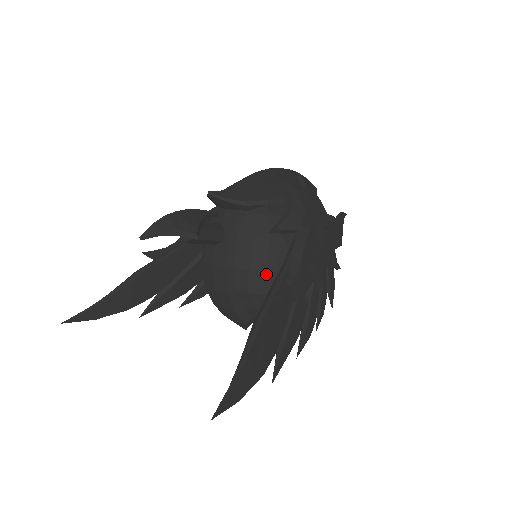
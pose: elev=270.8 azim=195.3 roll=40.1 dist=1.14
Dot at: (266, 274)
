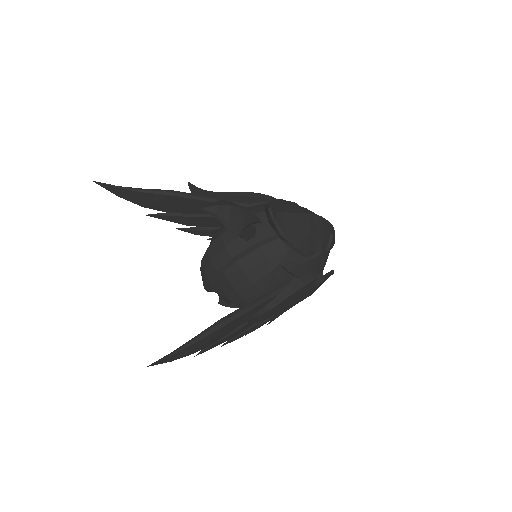
Dot at: (252, 284)
